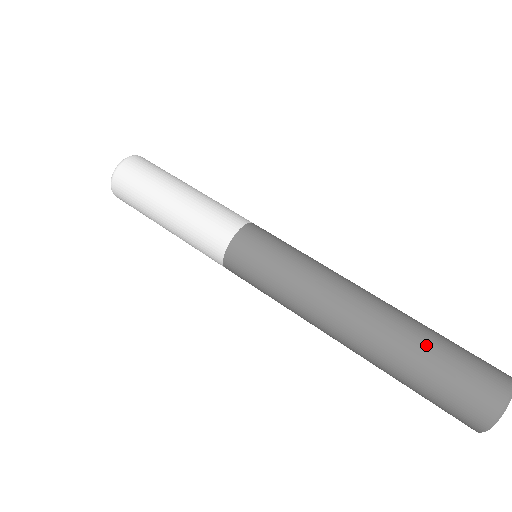
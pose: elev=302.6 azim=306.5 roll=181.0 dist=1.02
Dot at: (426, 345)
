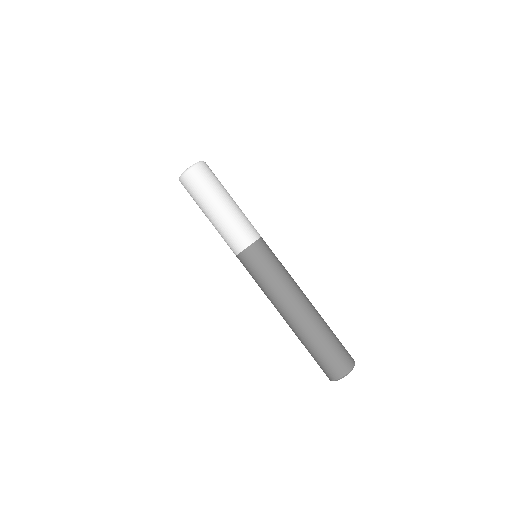
Dot at: (327, 336)
